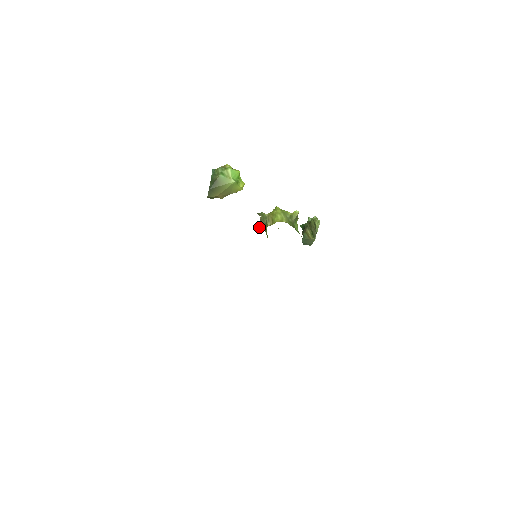
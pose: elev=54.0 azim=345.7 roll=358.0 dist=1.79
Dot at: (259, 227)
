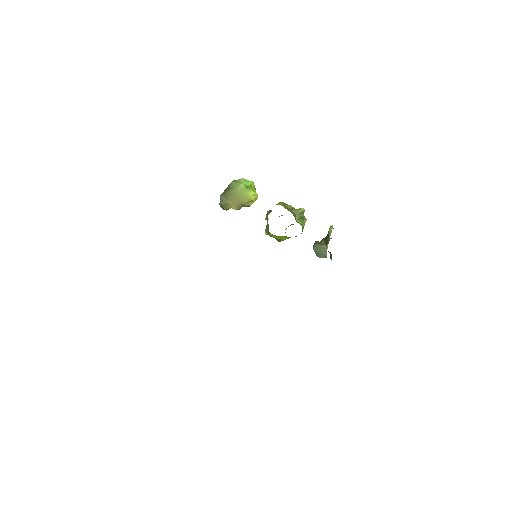
Dot at: occluded
